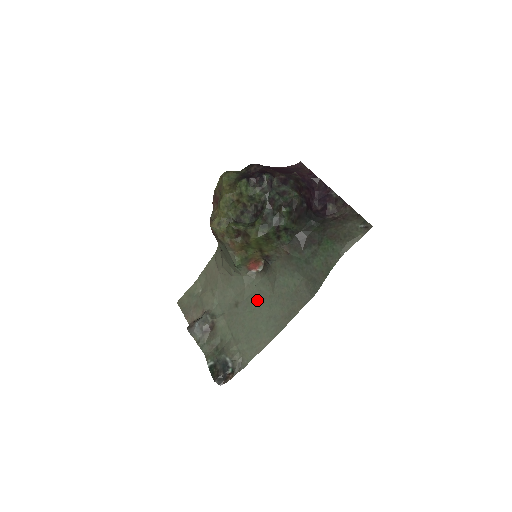
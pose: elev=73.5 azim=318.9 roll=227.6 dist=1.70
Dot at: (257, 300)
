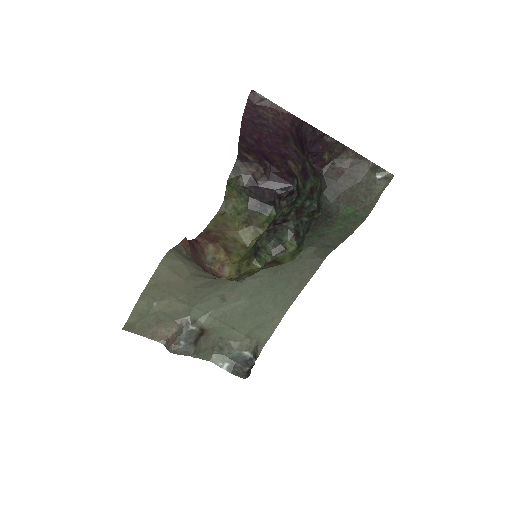
Dot at: (253, 286)
